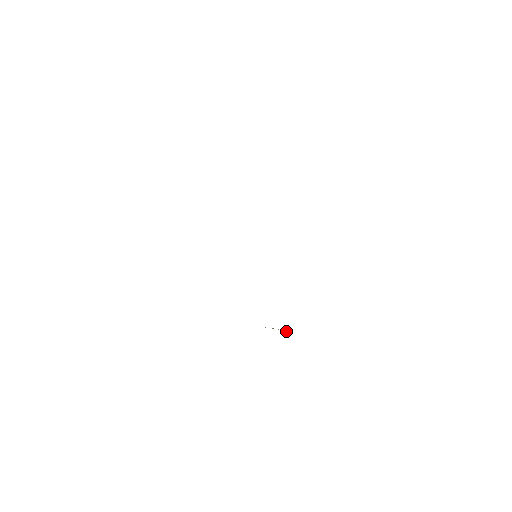
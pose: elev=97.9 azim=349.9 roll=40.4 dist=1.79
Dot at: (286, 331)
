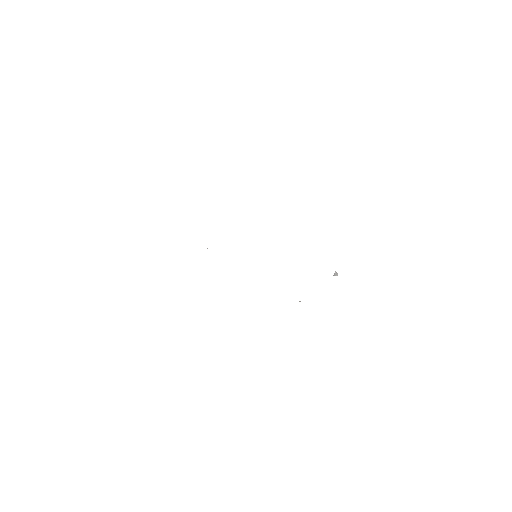
Dot at: (336, 274)
